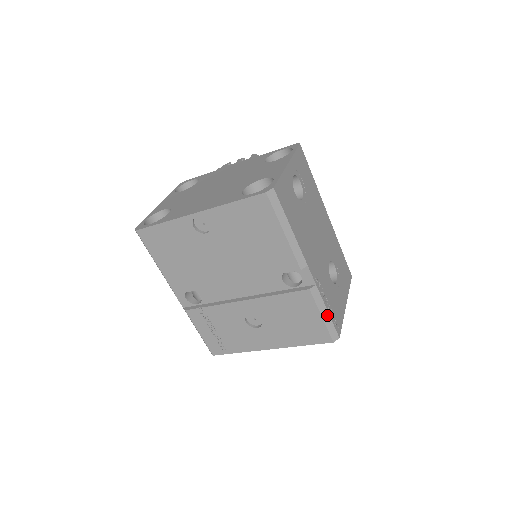
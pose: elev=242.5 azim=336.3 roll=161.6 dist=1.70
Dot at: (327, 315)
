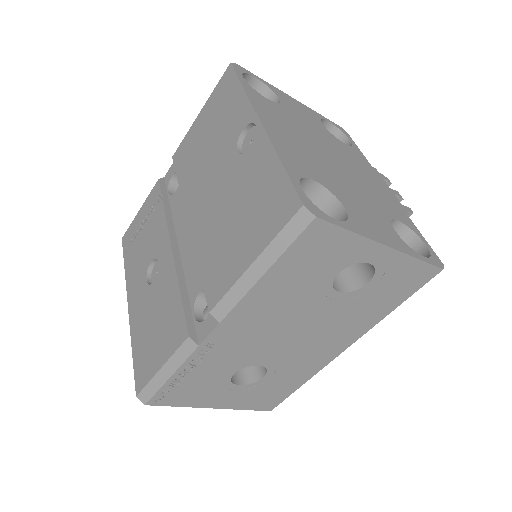
Dot at: (166, 376)
